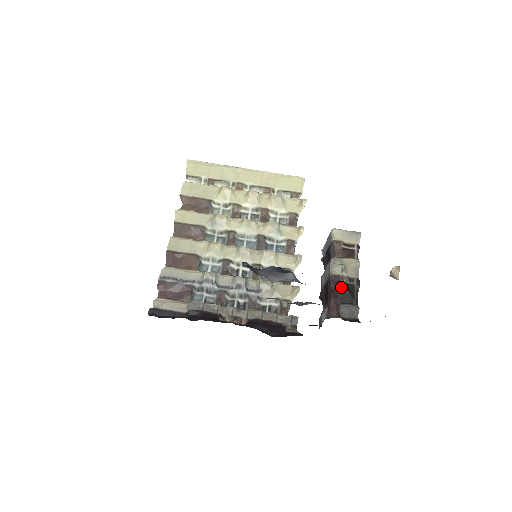
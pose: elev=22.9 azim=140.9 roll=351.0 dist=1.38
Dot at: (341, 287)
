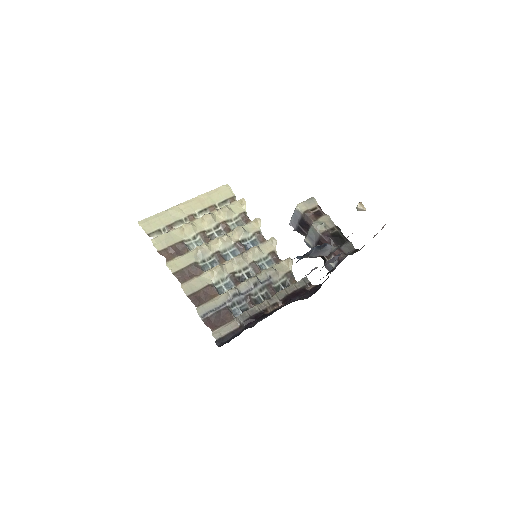
Dot at: (333, 237)
